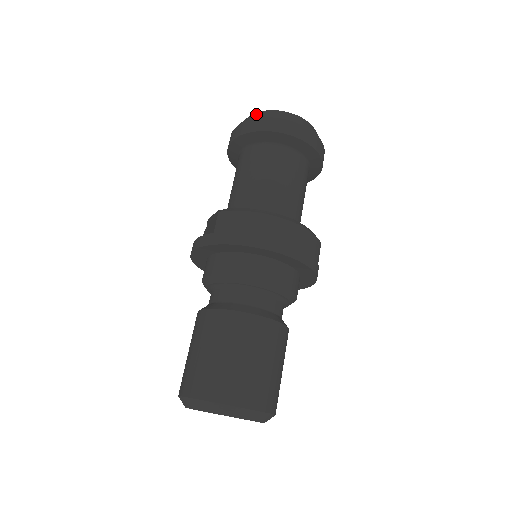
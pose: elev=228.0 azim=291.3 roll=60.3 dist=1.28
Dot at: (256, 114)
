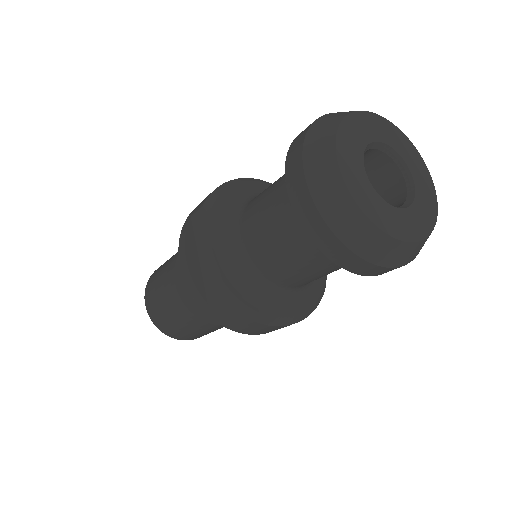
Dot at: (354, 223)
